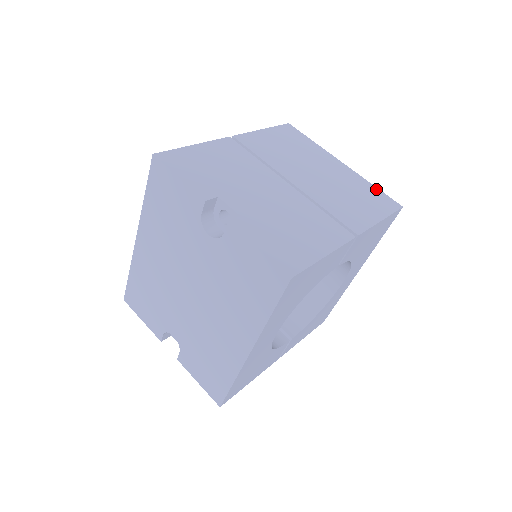
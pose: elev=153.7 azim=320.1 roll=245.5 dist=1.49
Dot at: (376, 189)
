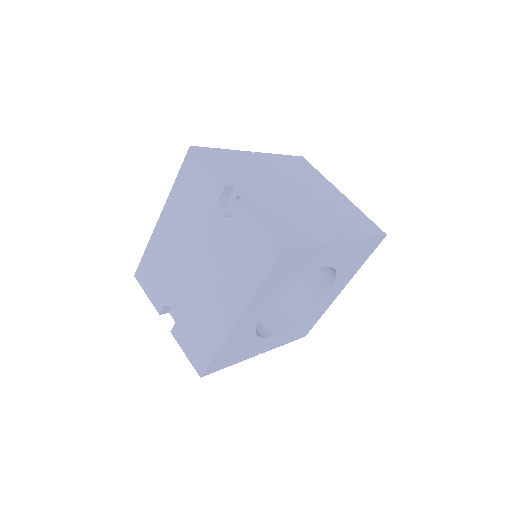
Dot at: (366, 217)
